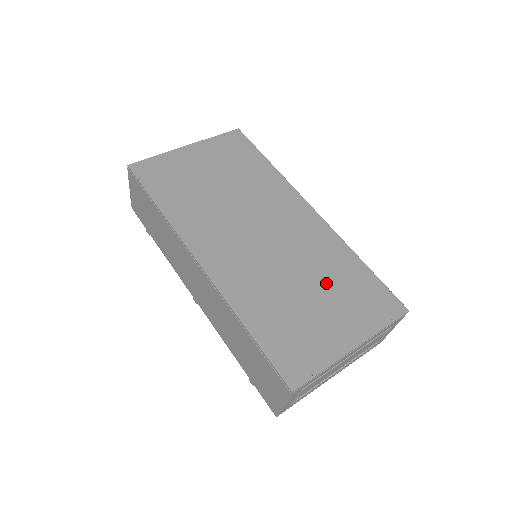
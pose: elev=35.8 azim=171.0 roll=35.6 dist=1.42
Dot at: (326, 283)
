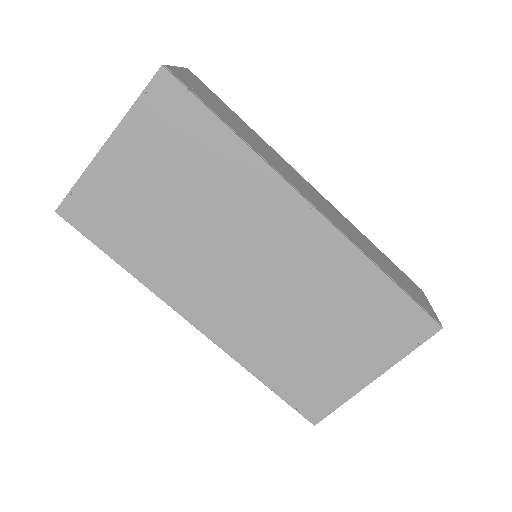
Dot at: (339, 317)
